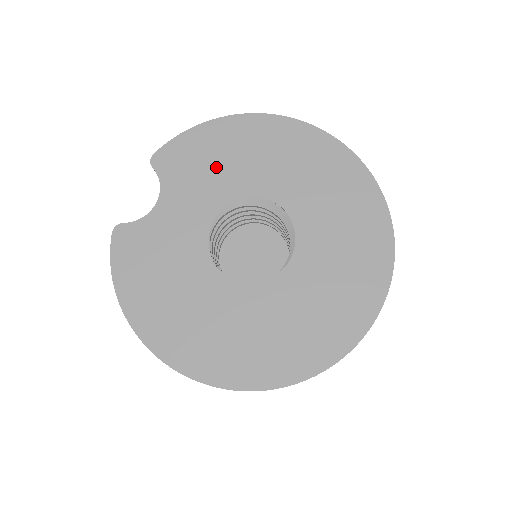
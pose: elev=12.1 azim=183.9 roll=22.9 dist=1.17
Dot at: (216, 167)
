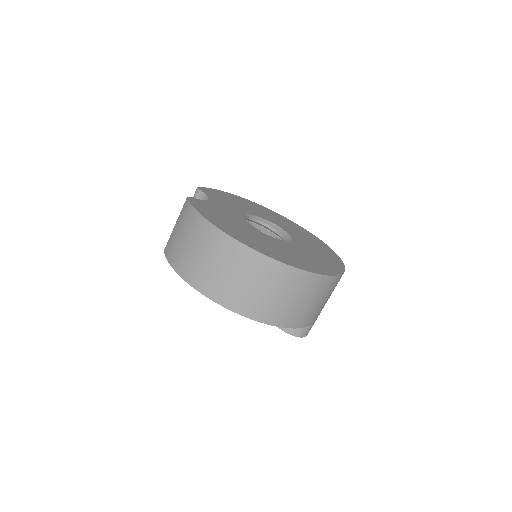
Dot at: (235, 203)
